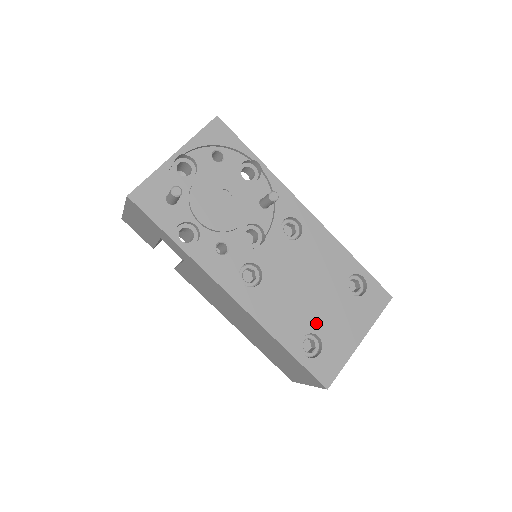
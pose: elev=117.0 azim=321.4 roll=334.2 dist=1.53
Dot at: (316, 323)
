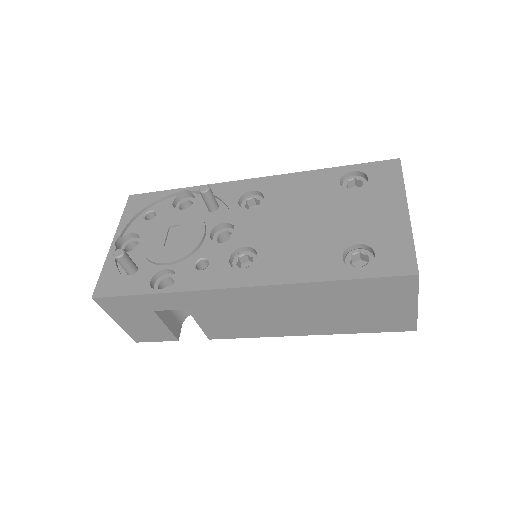
Dot at: (344, 237)
